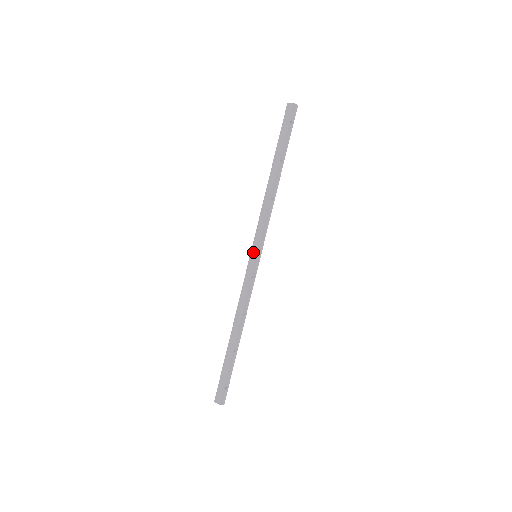
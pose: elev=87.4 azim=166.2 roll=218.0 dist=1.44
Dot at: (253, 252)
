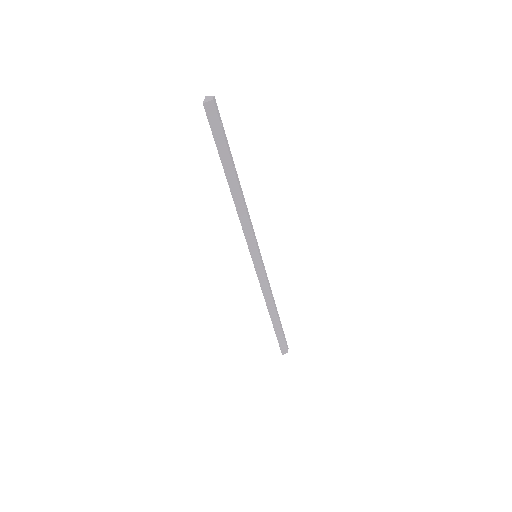
Dot at: (255, 257)
